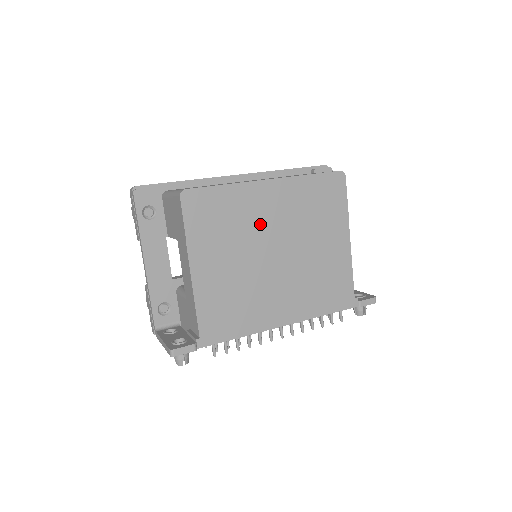
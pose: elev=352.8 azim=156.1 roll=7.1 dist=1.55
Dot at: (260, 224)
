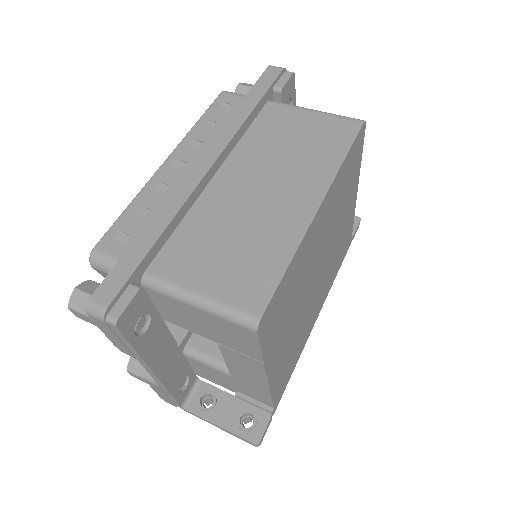
Dot at: (311, 262)
